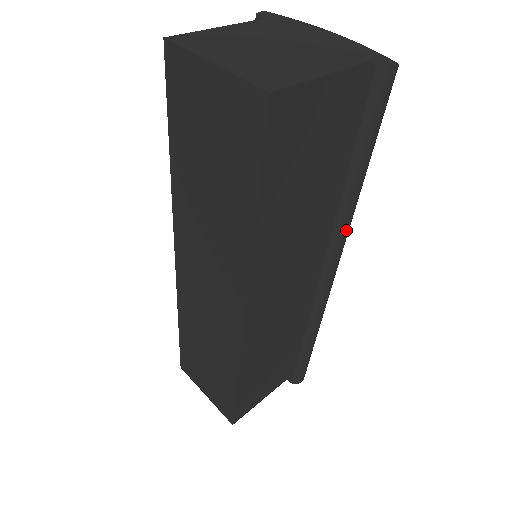
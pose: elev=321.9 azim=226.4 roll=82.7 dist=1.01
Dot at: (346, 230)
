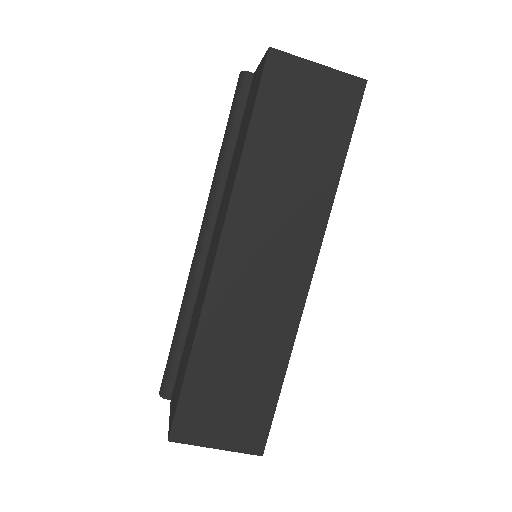
Dot at: occluded
